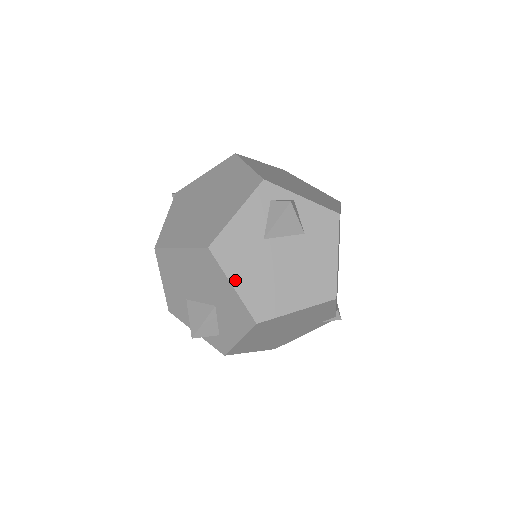
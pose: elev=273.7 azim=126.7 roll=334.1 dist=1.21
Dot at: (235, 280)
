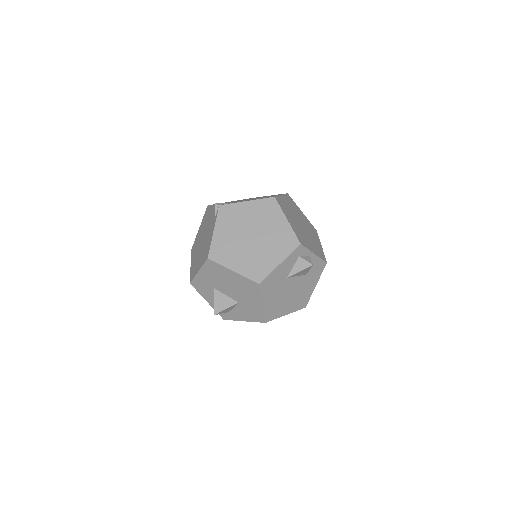
Dot at: (265, 301)
